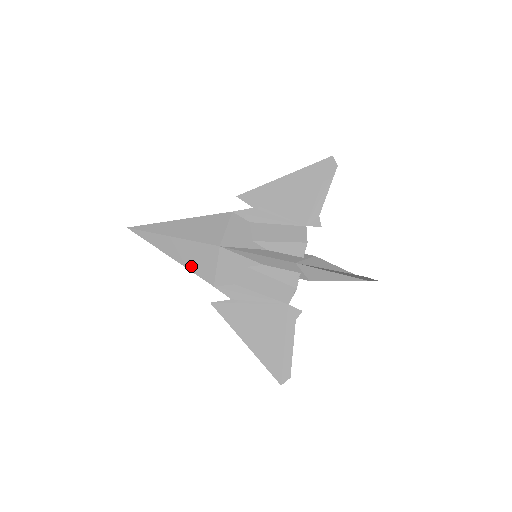
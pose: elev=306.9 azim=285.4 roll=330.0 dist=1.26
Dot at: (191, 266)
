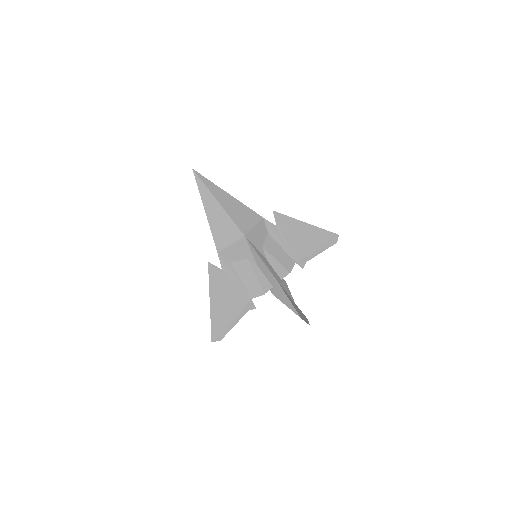
Dot at: (214, 230)
